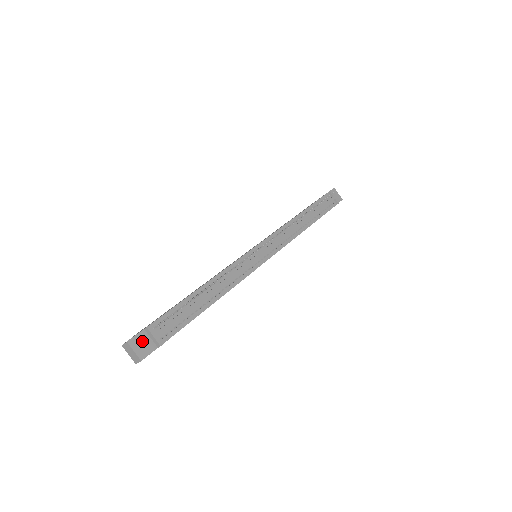
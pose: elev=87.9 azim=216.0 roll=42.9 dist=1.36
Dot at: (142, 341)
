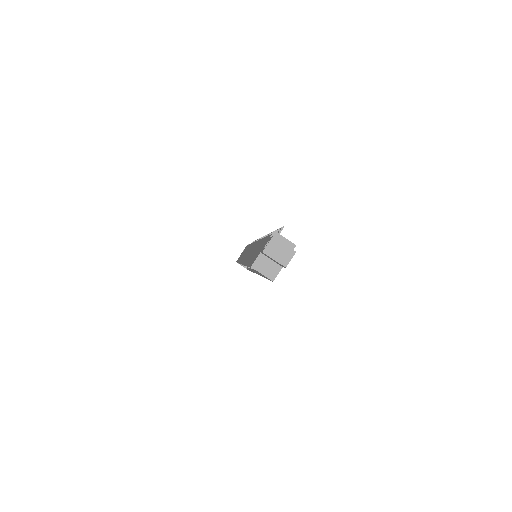
Dot at: occluded
